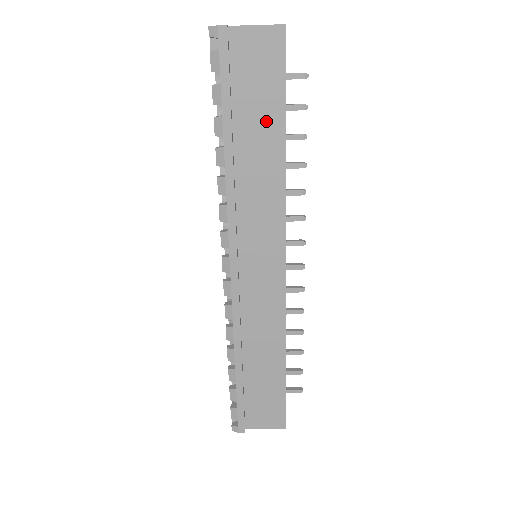
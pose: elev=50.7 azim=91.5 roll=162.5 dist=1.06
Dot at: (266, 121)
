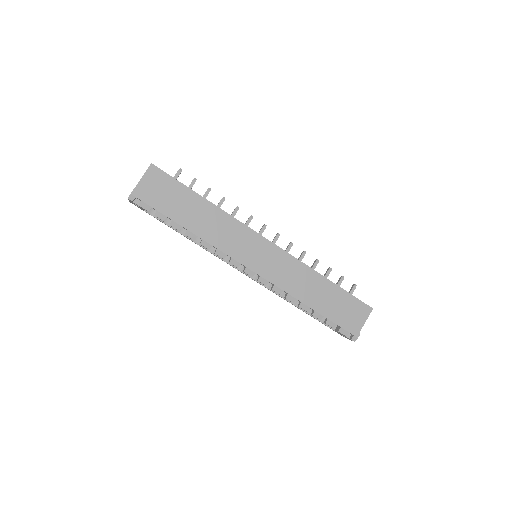
Dot at: (189, 201)
